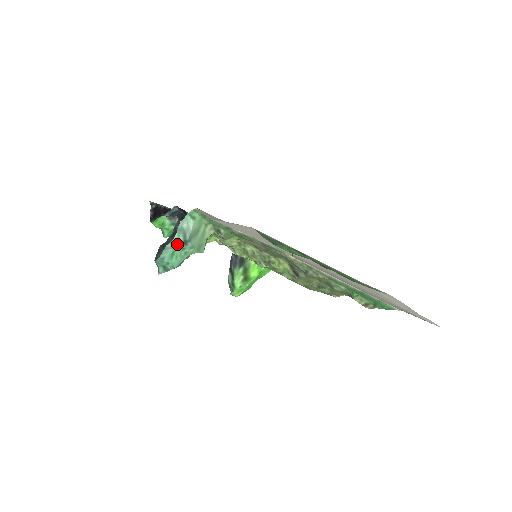
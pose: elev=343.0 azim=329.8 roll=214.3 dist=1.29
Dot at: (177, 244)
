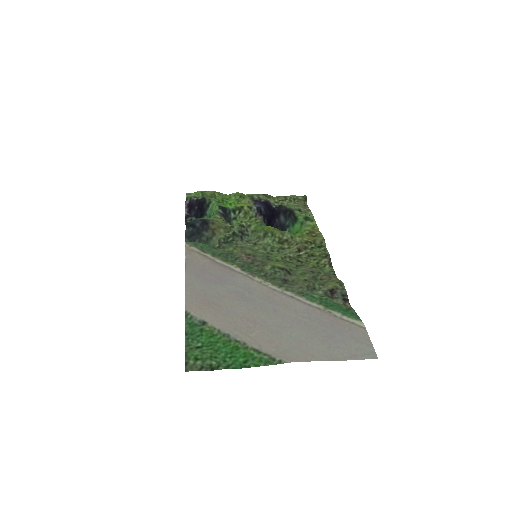
Dot at: occluded
